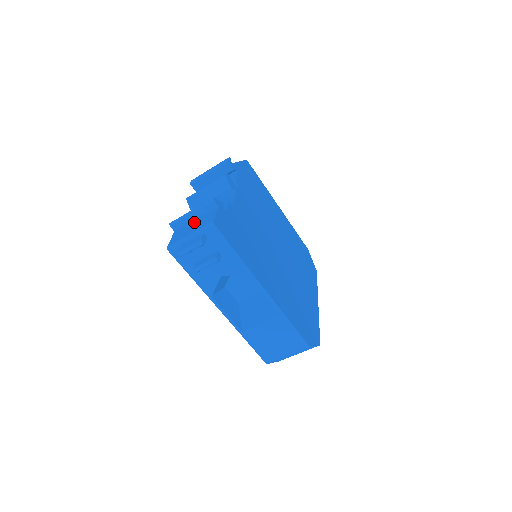
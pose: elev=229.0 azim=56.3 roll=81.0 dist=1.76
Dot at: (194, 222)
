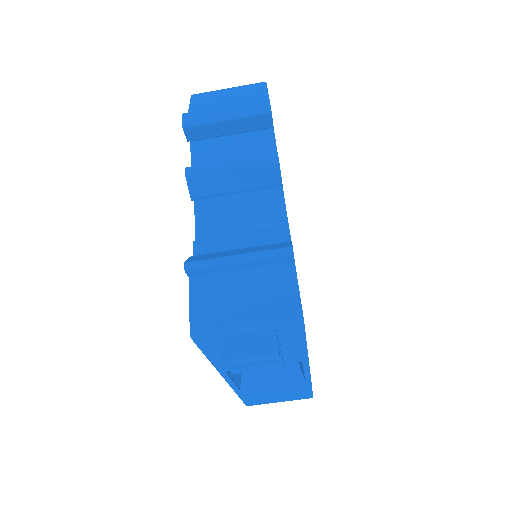
Dot at: (242, 281)
